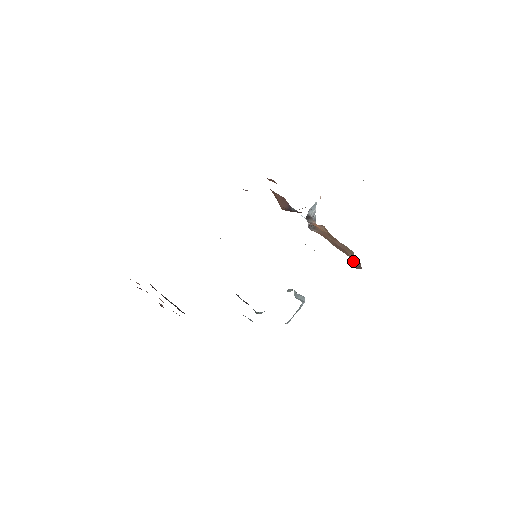
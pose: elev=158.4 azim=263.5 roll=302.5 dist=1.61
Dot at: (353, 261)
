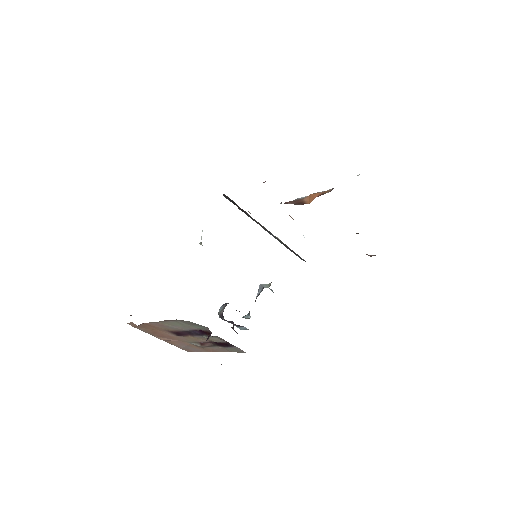
Dot at: occluded
